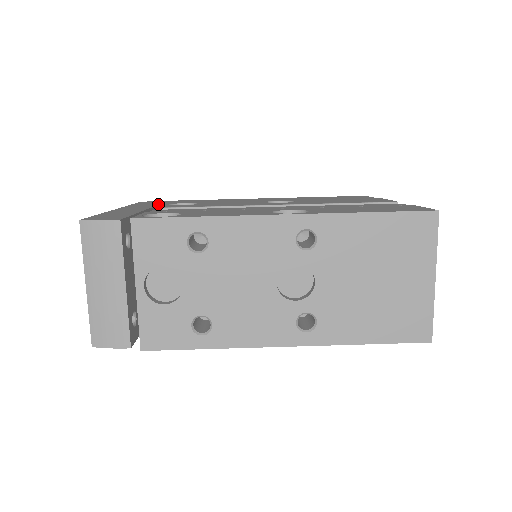
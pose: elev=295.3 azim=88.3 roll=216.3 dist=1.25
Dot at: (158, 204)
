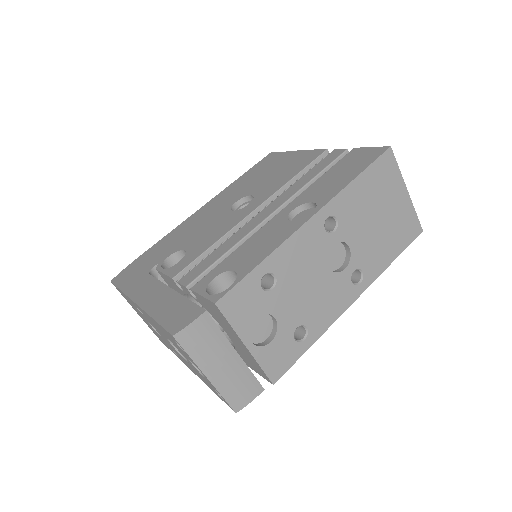
Dot at: (146, 273)
